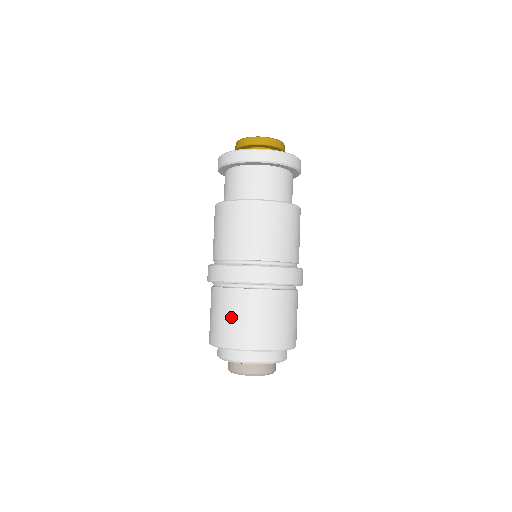
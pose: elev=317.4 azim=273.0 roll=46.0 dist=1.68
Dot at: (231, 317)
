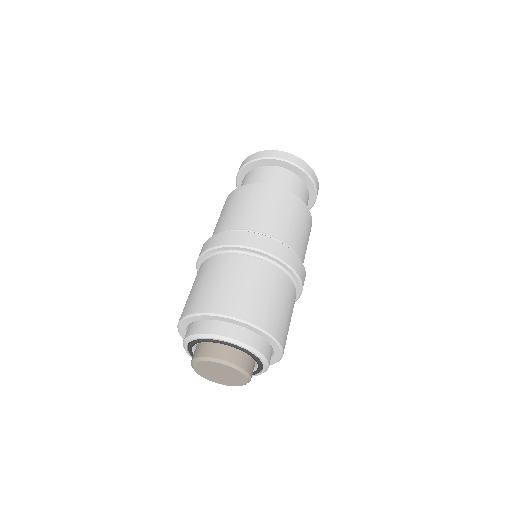
Dot at: (204, 282)
